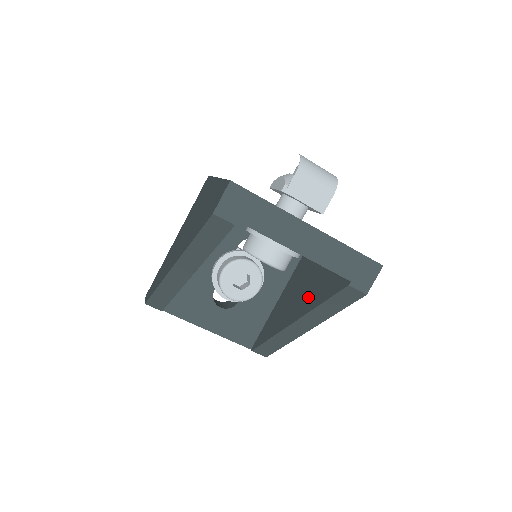
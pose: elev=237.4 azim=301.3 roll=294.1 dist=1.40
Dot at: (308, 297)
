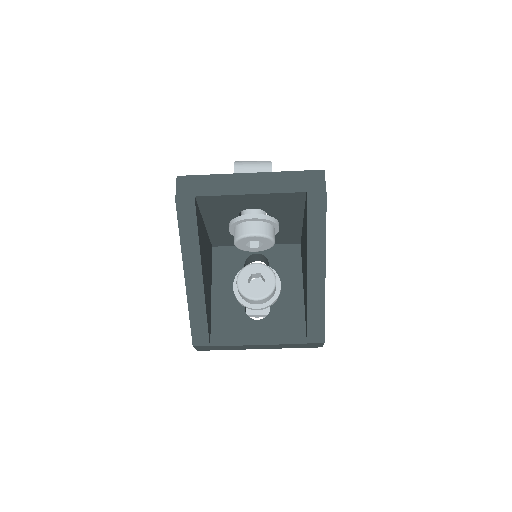
Dot at: (305, 248)
